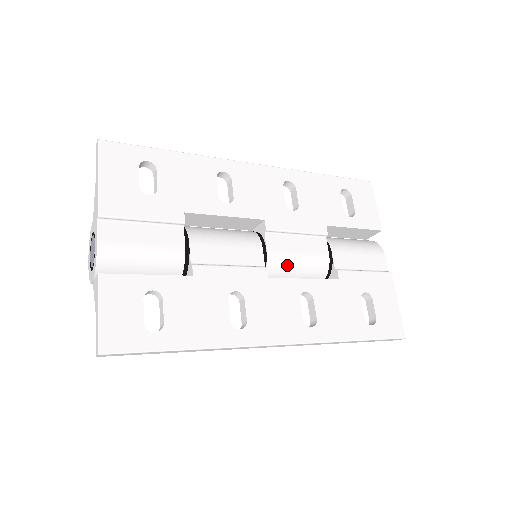
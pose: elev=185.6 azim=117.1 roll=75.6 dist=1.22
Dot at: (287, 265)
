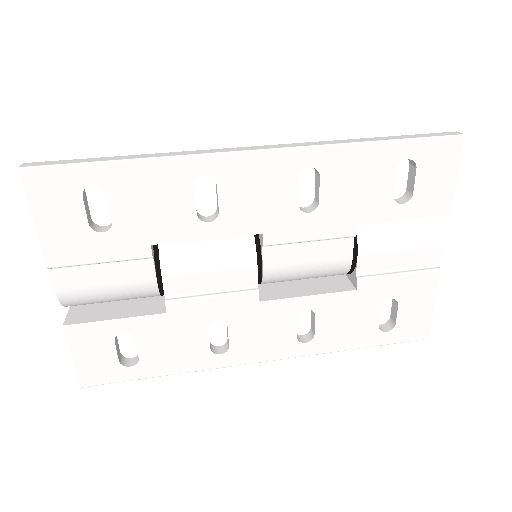
Dot at: (290, 276)
